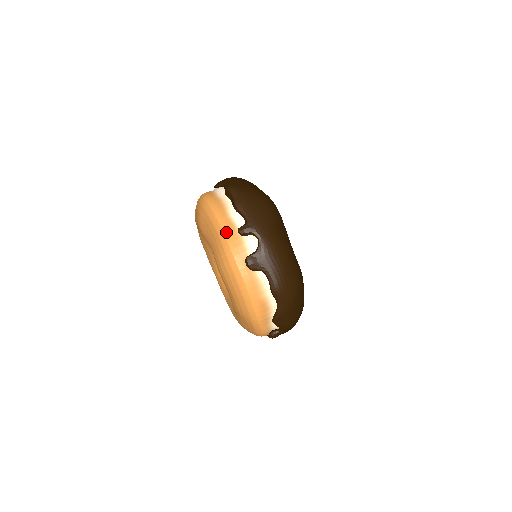
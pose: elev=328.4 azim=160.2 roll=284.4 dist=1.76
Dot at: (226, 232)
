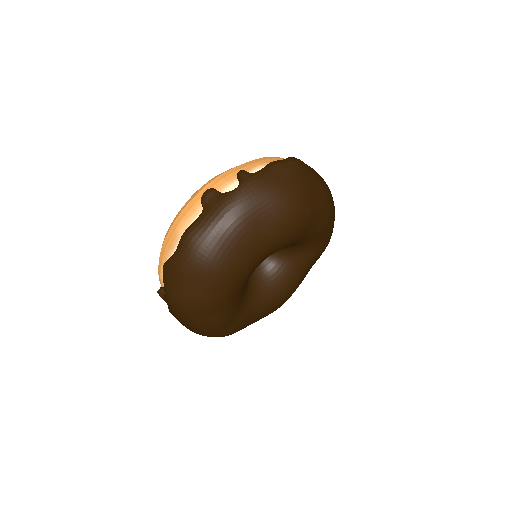
Dot at: (239, 167)
